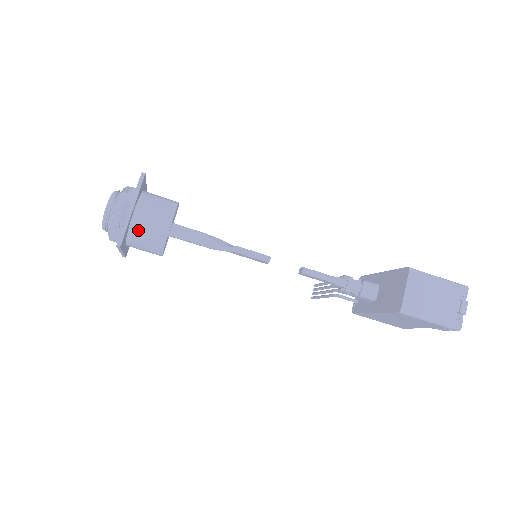
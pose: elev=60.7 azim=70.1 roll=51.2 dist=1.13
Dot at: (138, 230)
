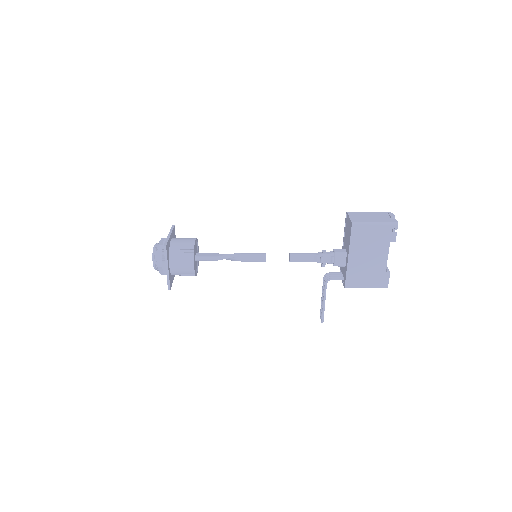
Dot at: (175, 247)
